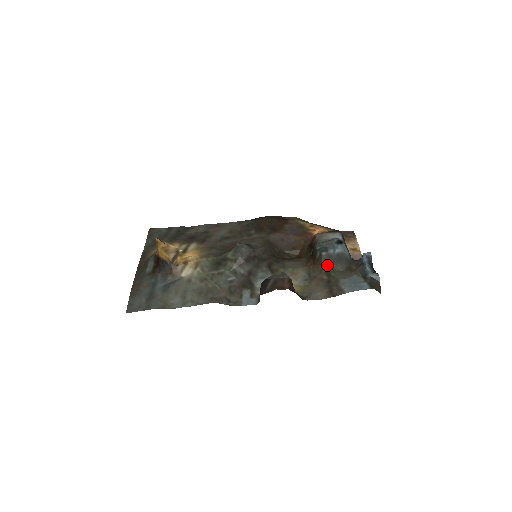
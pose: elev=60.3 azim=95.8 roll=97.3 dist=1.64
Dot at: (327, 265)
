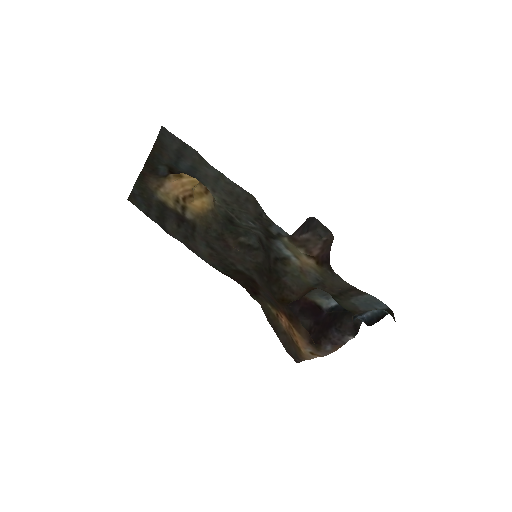
Dot at: occluded
